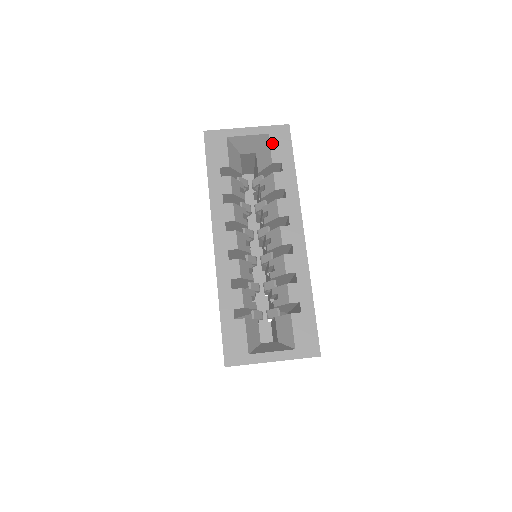
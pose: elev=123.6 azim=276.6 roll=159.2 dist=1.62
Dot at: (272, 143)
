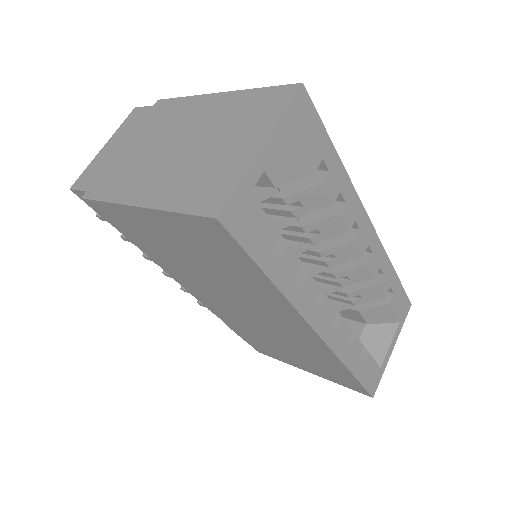
Dot at: (301, 140)
